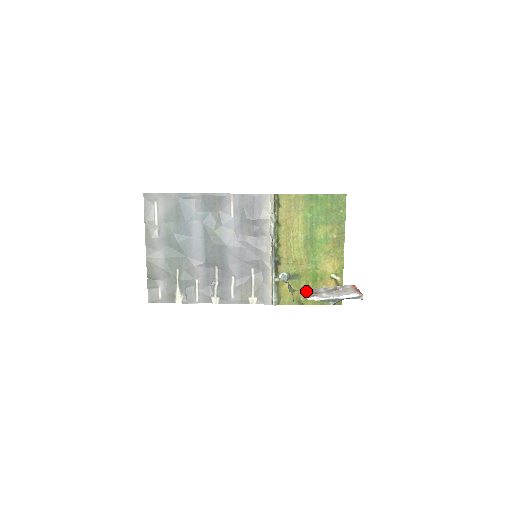
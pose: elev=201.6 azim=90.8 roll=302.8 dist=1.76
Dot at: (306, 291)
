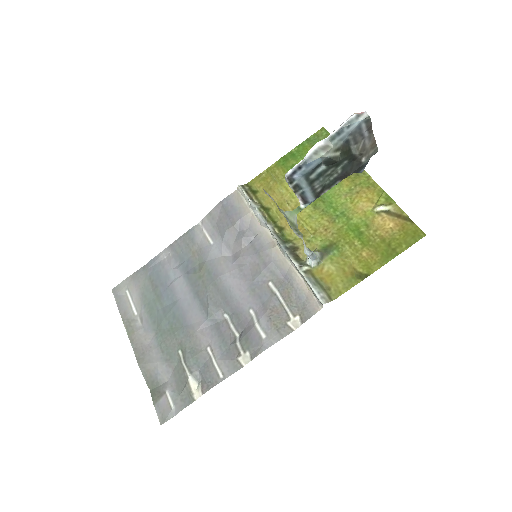
Dot at: (299, 193)
